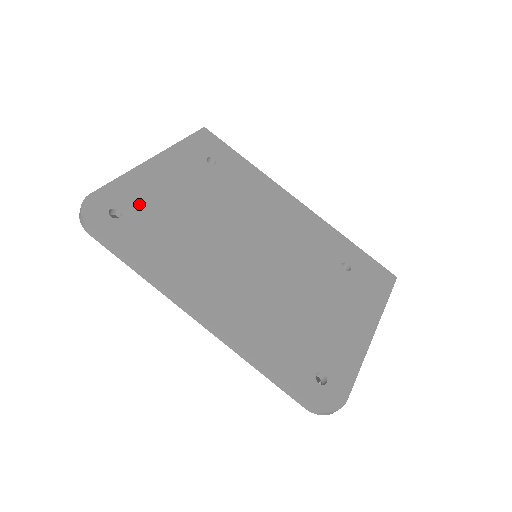
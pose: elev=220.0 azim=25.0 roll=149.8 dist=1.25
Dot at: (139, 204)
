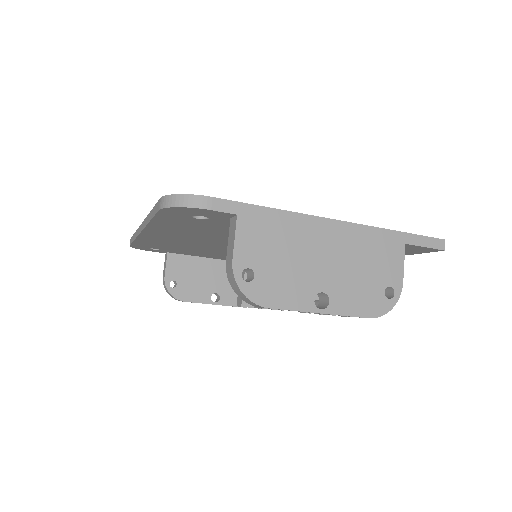
Dot at: occluded
